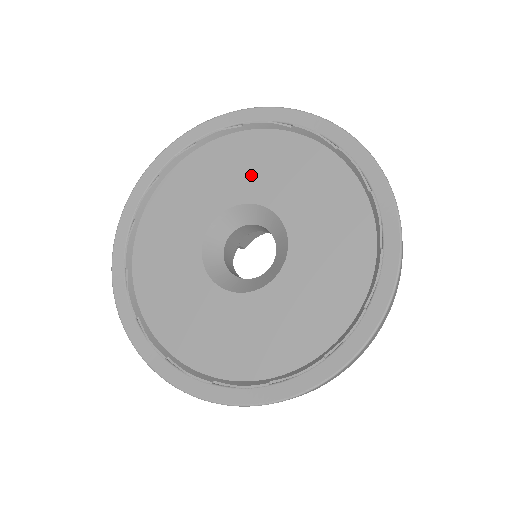
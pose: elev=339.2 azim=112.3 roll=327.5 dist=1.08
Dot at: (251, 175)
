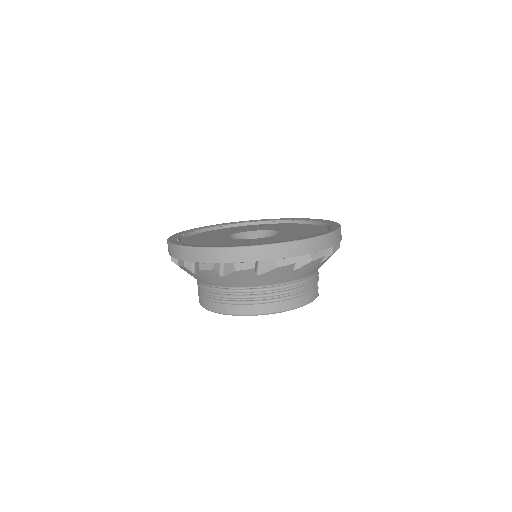
Dot at: (255, 228)
